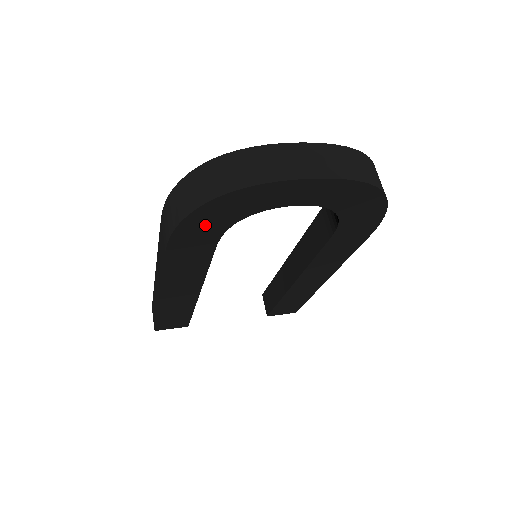
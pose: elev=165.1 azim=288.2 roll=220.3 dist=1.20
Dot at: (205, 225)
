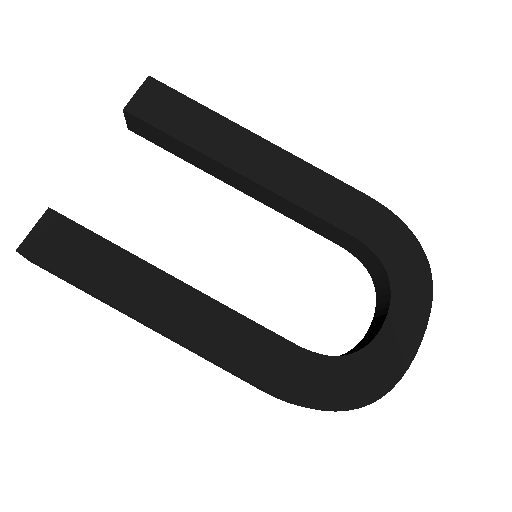
Dot at: occluded
